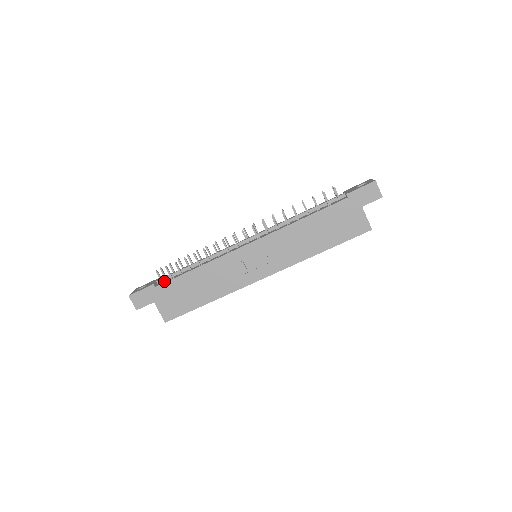
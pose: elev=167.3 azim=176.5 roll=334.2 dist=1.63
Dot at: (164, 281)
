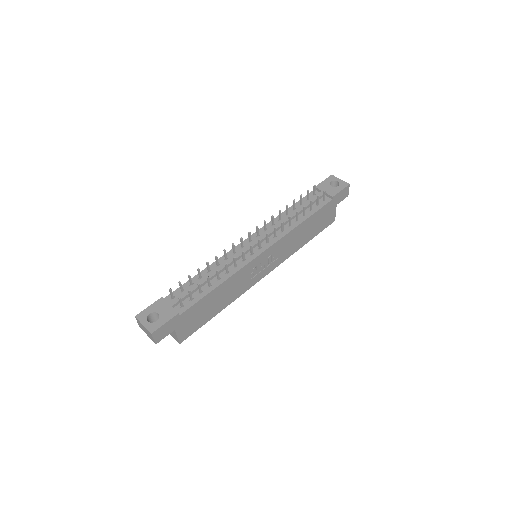
Dot at: (182, 304)
